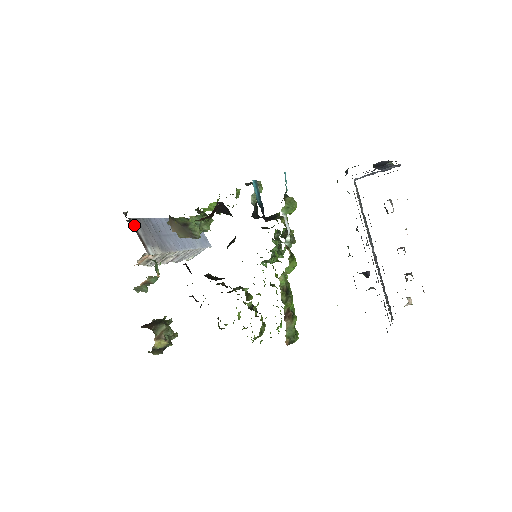
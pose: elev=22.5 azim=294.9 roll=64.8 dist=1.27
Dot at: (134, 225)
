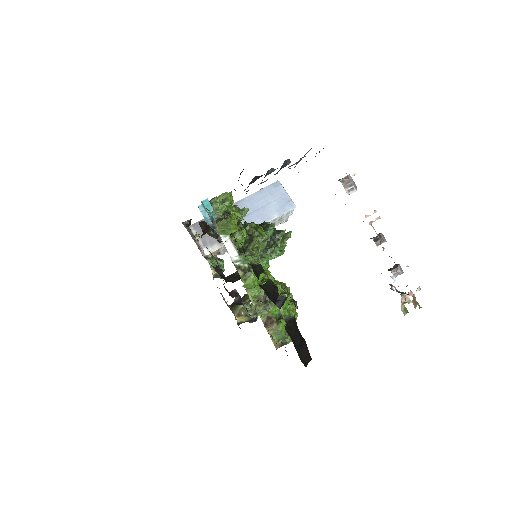
Dot at: (192, 232)
